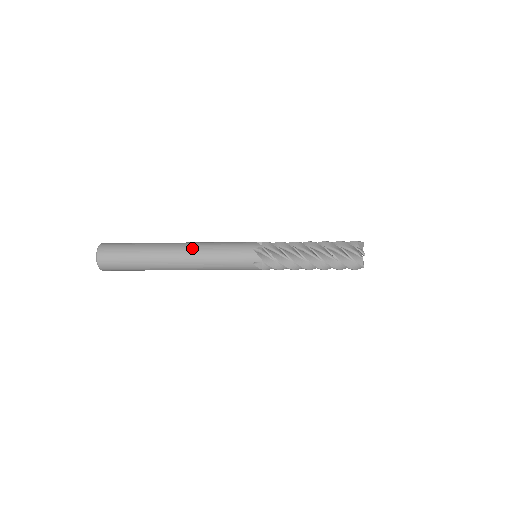
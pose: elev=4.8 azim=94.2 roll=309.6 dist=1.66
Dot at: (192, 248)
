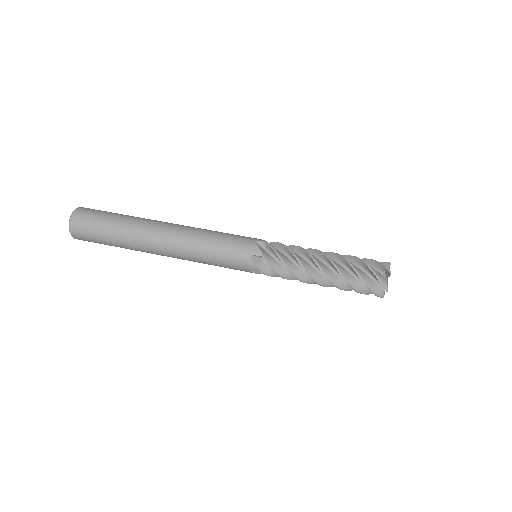
Dot at: (178, 257)
